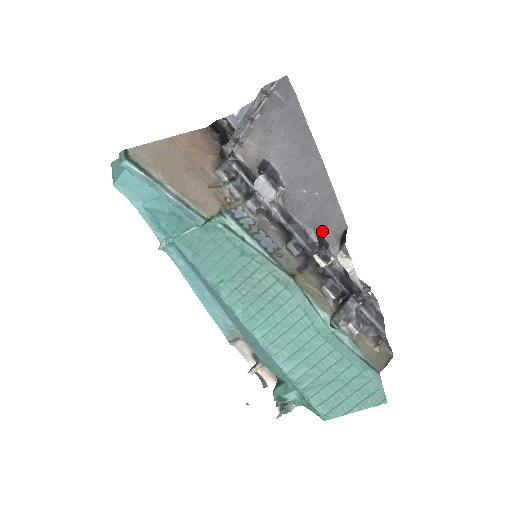
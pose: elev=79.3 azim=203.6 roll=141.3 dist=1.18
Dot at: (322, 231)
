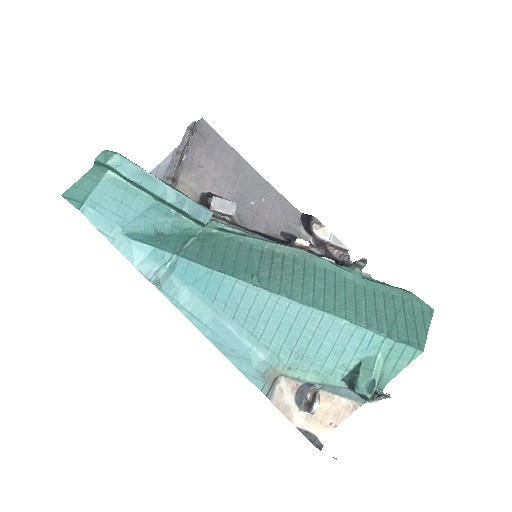
Dot at: (283, 229)
